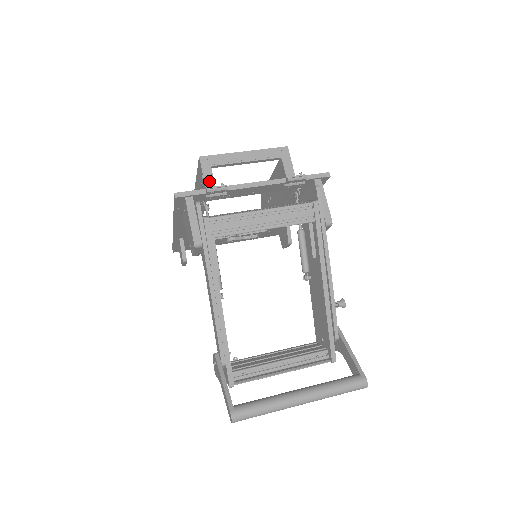
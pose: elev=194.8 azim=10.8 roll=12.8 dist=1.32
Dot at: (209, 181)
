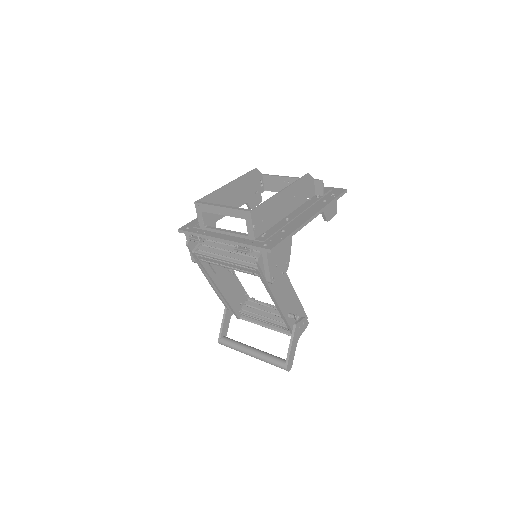
Dot at: (201, 221)
